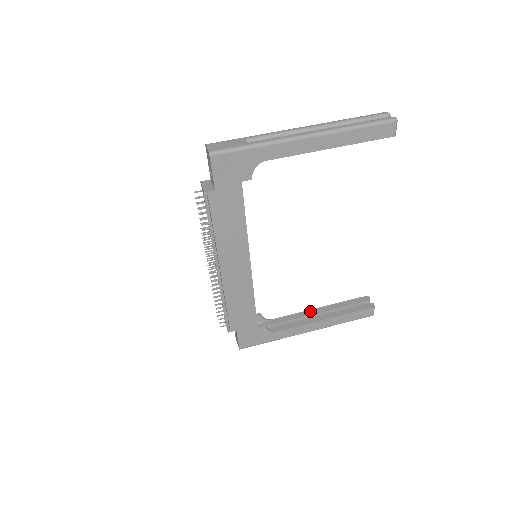
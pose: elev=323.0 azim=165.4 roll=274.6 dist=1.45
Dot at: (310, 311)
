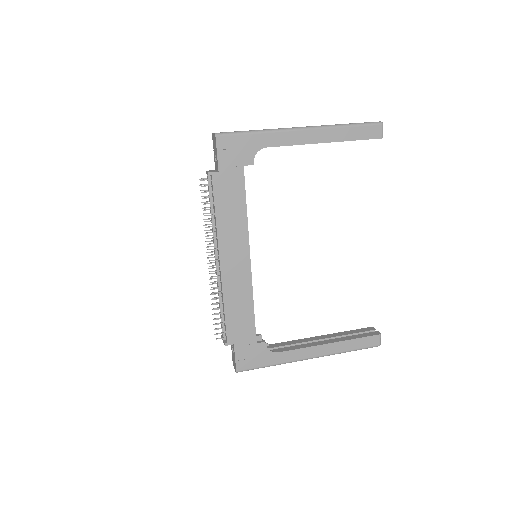
Dot at: (312, 338)
